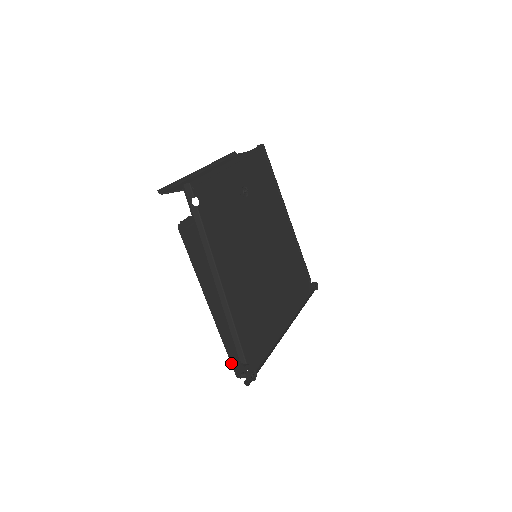
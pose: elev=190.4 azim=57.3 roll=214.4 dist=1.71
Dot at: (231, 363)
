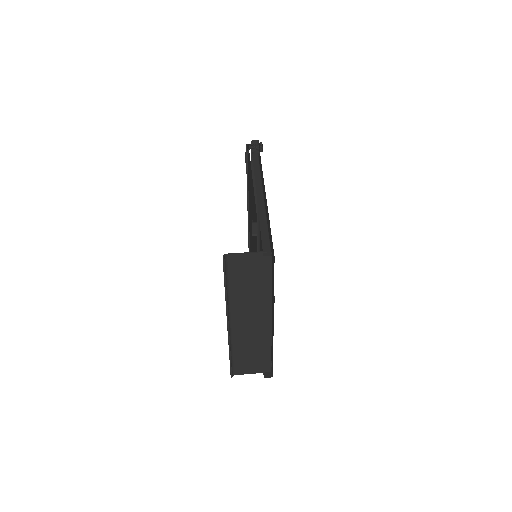
Dot at: occluded
